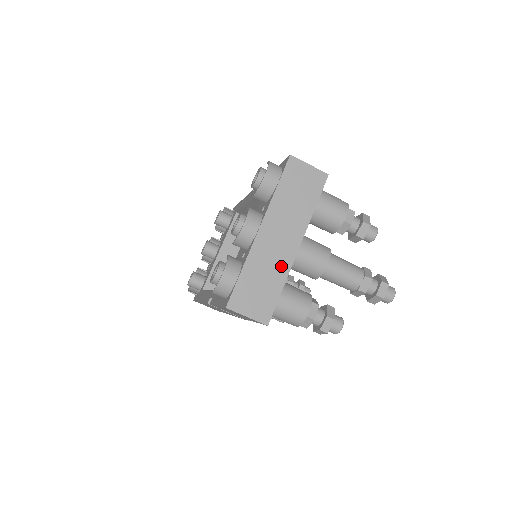
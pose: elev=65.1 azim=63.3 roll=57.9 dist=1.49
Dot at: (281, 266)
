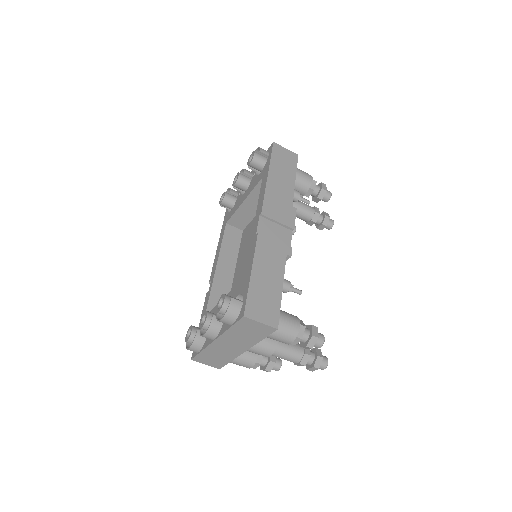
Dot at: (231, 355)
